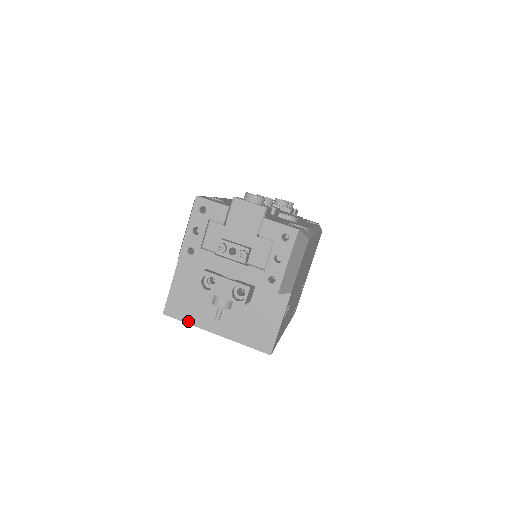
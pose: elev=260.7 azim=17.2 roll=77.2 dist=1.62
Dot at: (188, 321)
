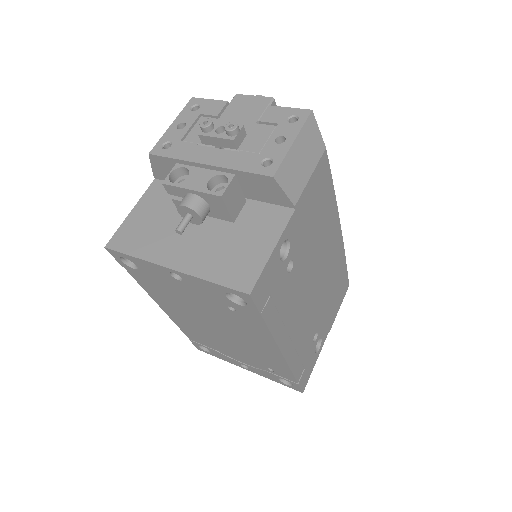
Dot at: (136, 254)
